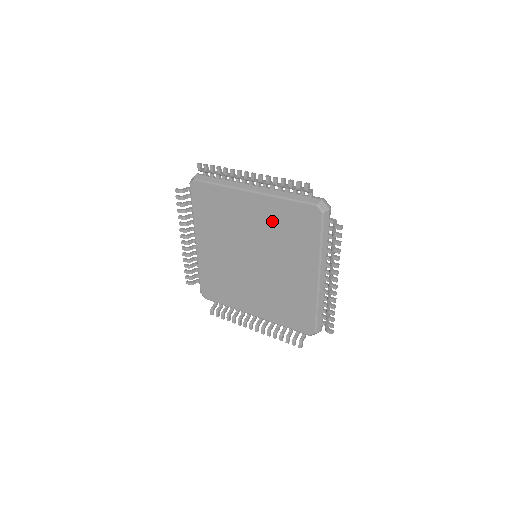
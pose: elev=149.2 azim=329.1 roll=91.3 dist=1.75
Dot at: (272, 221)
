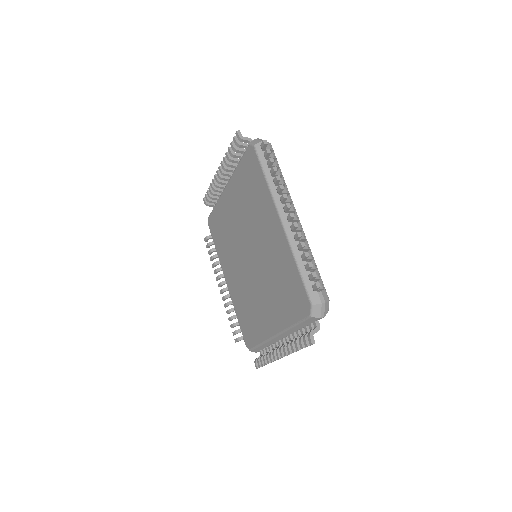
Dot at: (241, 198)
